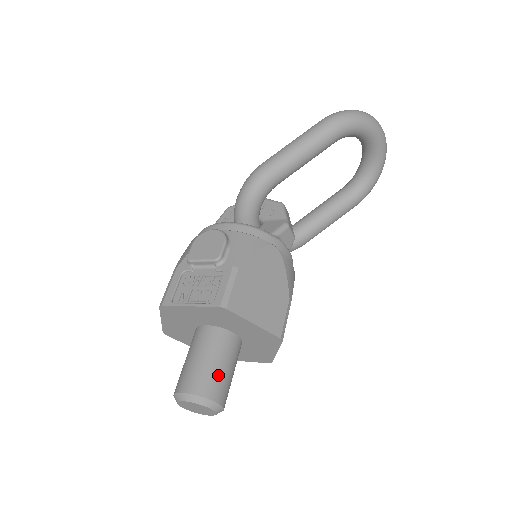
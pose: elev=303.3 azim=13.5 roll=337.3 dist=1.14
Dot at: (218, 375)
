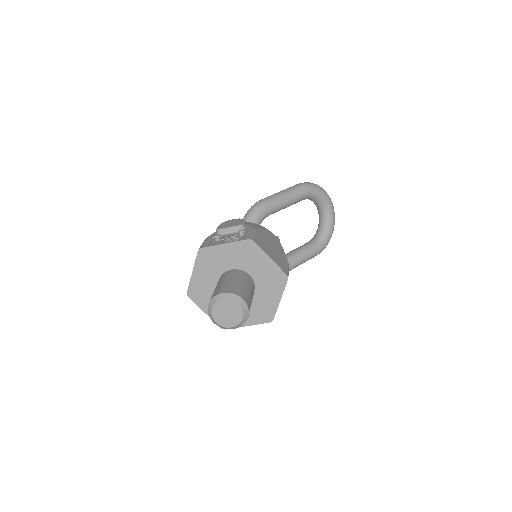
Dot at: (245, 290)
